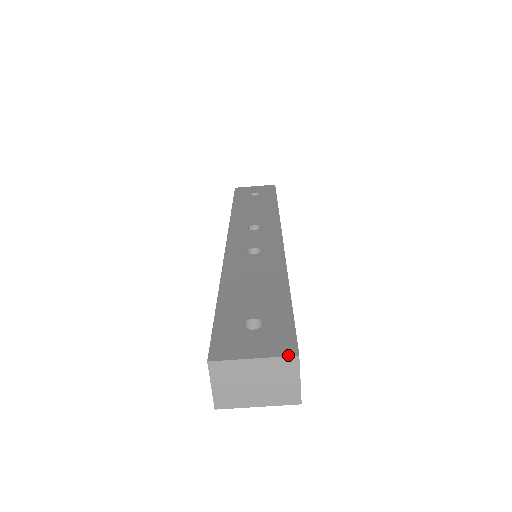
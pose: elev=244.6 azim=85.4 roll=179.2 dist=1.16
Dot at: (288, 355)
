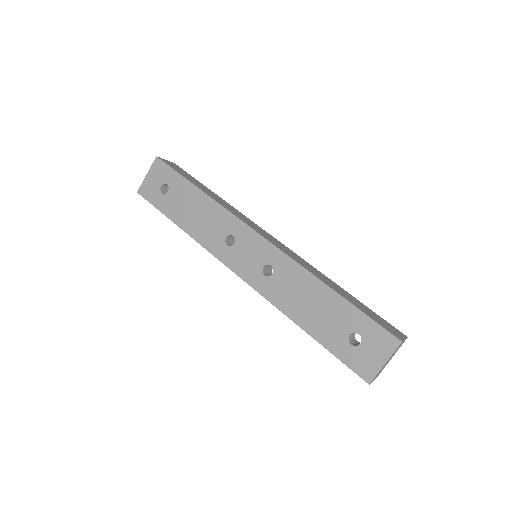
Dot at: (397, 347)
